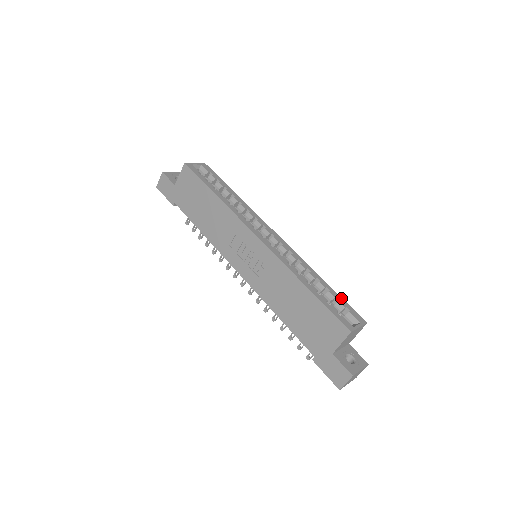
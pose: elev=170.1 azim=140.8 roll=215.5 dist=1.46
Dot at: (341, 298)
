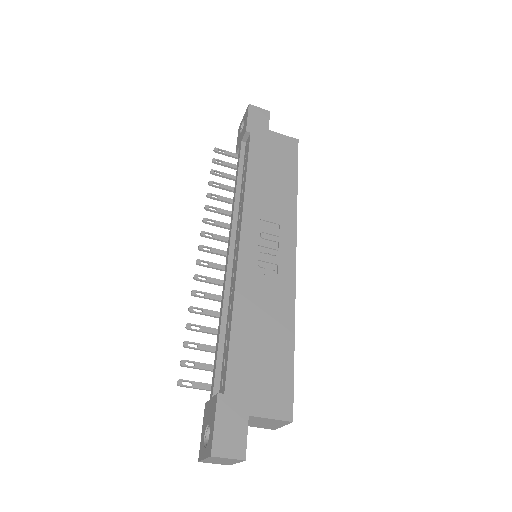
Dot at: occluded
